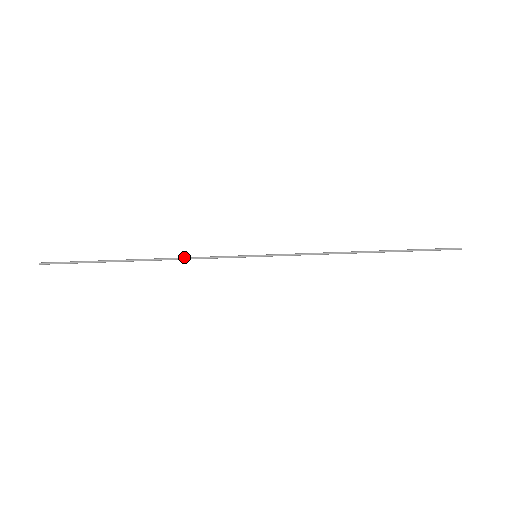
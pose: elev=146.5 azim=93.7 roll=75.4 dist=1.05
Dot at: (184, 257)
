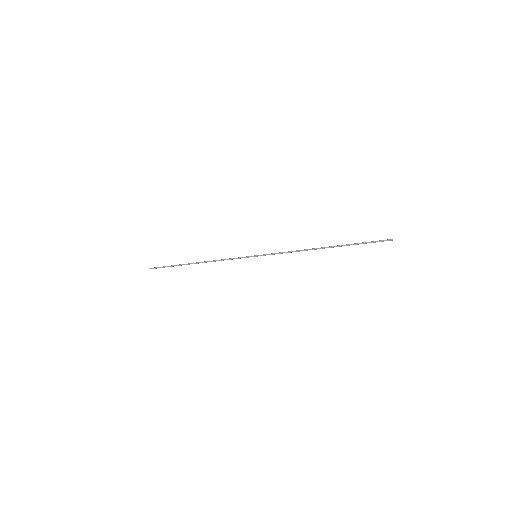
Dot at: (217, 260)
